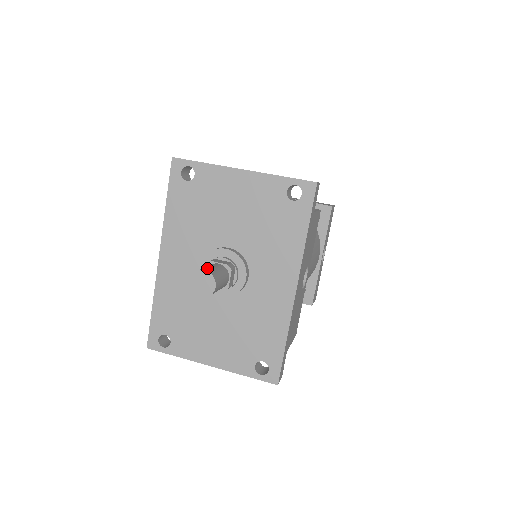
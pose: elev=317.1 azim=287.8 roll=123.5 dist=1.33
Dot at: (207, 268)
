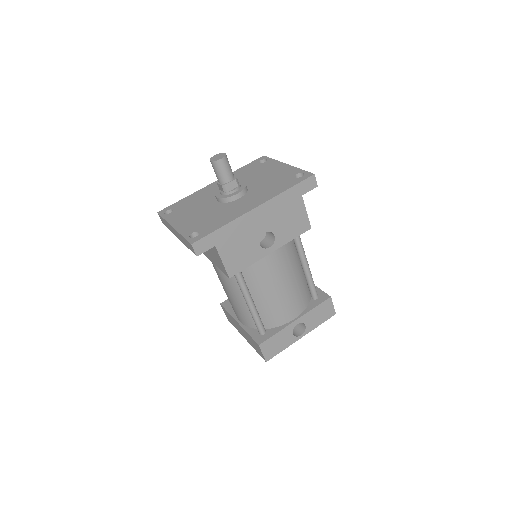
Dot at: (227, 158)
